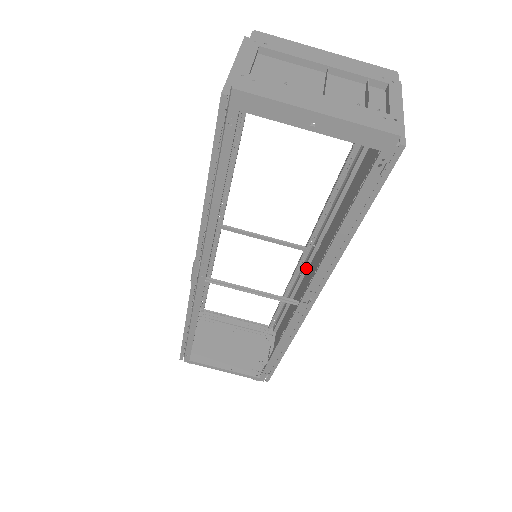
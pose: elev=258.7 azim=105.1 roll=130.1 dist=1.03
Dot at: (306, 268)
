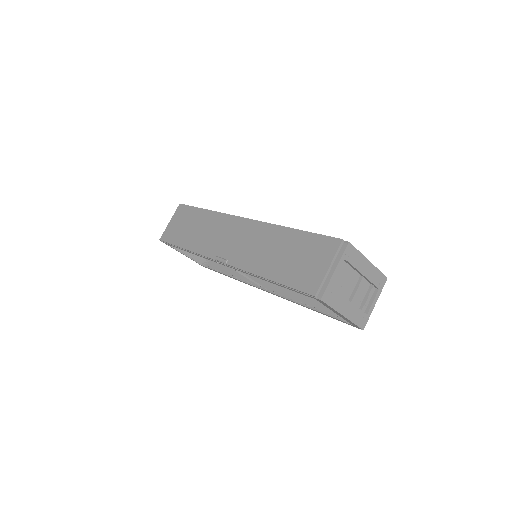
Dot at: occluded
